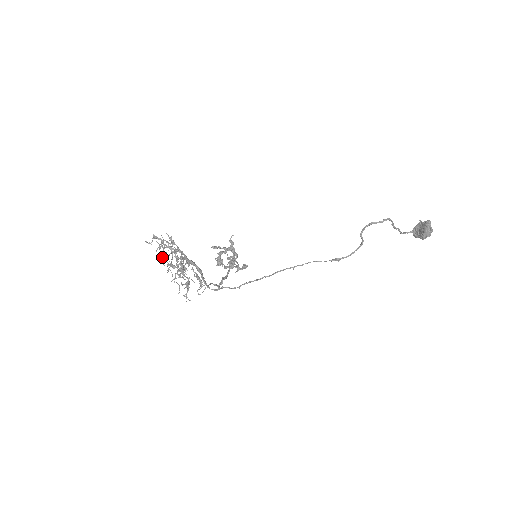
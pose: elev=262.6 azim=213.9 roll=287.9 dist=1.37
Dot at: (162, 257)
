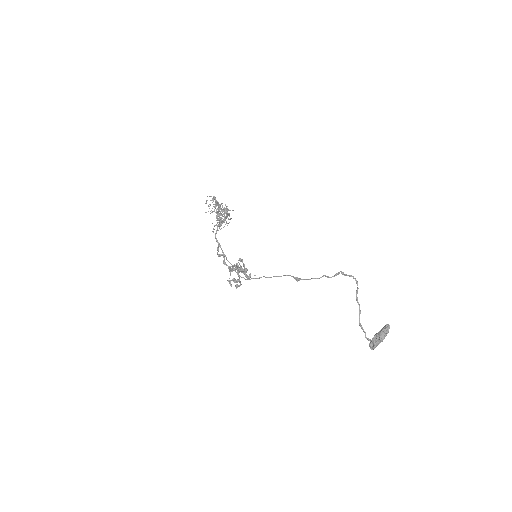
Dot at: occluded
